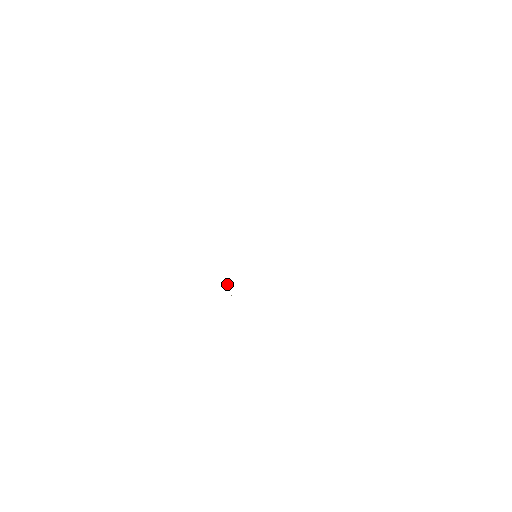
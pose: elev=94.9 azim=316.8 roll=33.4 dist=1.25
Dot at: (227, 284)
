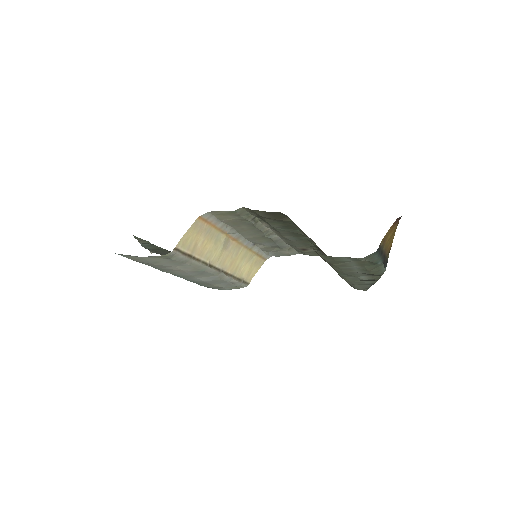
Dot at: (223, 273)
